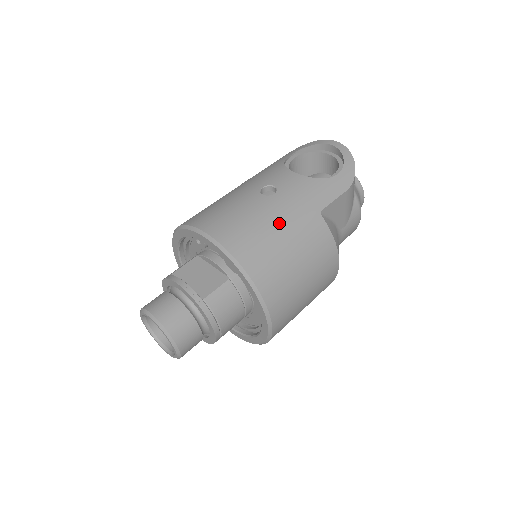
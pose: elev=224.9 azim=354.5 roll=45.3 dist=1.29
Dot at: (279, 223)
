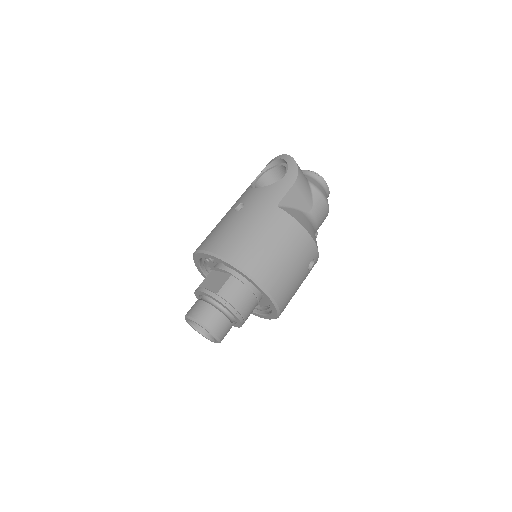
Dot at: (249, 224)
